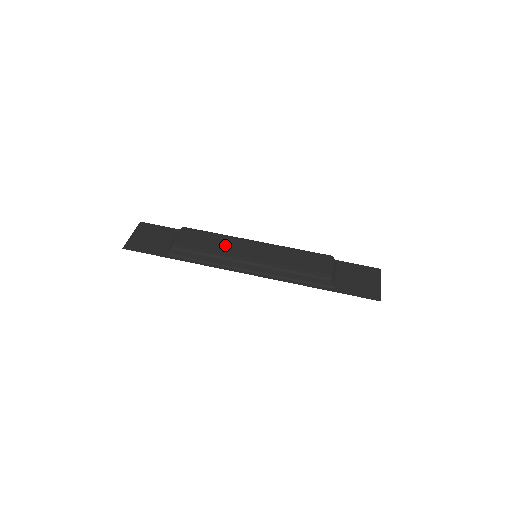
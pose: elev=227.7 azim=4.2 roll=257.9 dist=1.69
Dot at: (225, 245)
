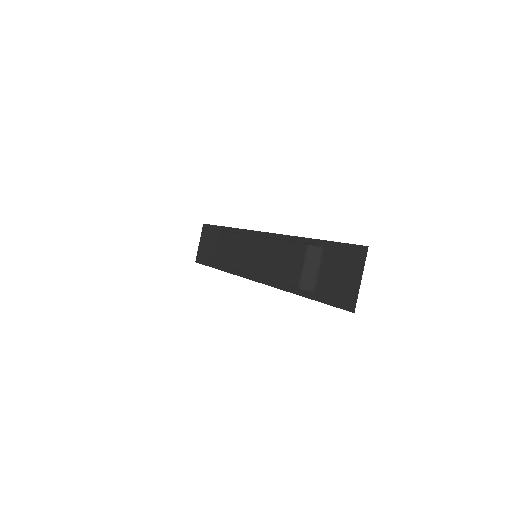
Dot at: (233, 251)
